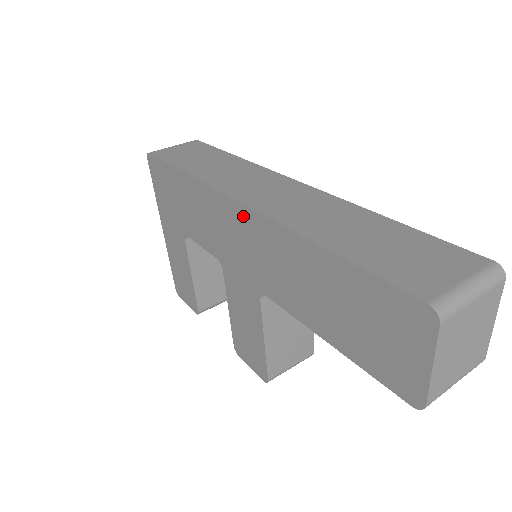
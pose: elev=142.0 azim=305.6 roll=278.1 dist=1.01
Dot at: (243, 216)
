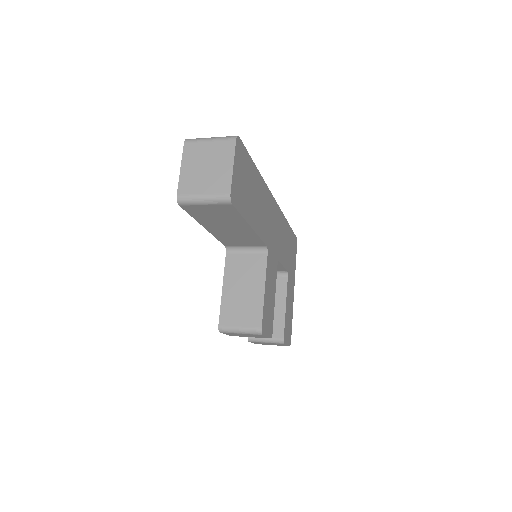
Dot at: occluded
